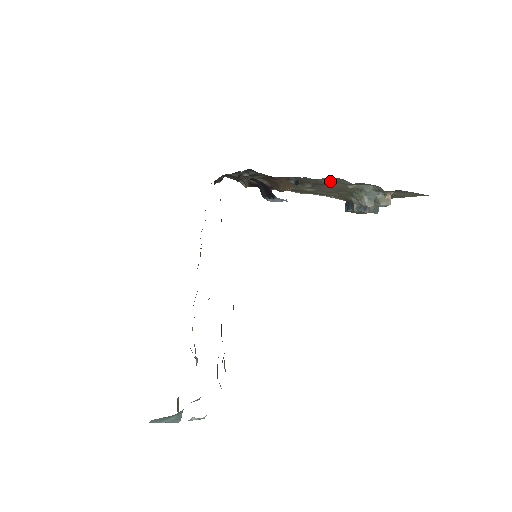
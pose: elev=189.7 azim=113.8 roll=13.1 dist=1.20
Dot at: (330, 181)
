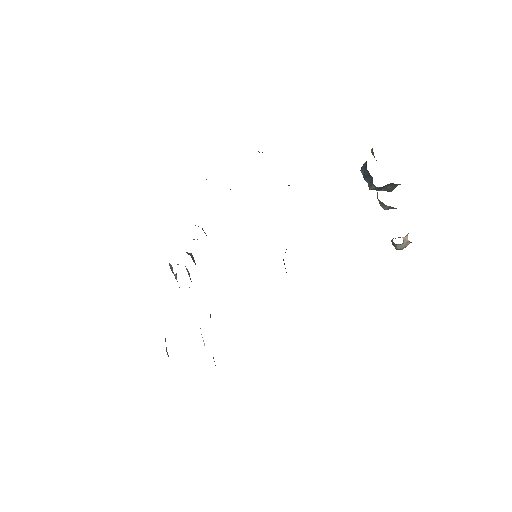
Dot at: occluded
